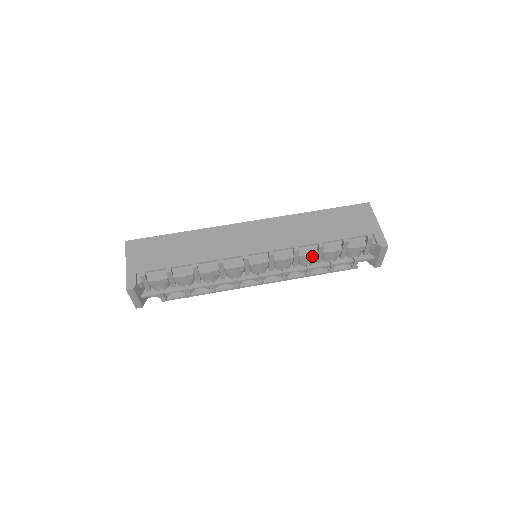
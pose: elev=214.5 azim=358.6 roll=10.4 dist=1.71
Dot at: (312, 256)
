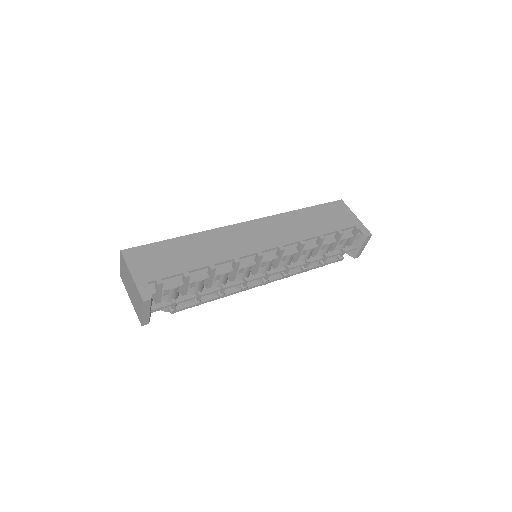
Dot at: (312, 249)
